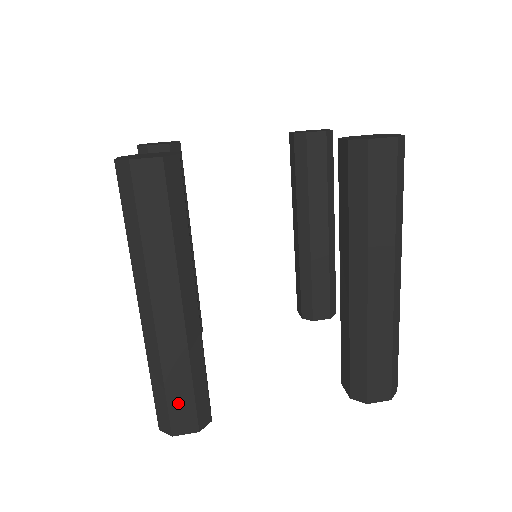
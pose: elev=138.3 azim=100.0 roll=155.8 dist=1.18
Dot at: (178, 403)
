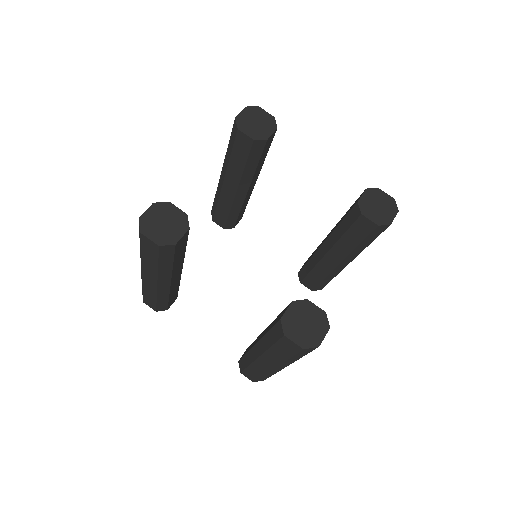
Dot at: occluded
